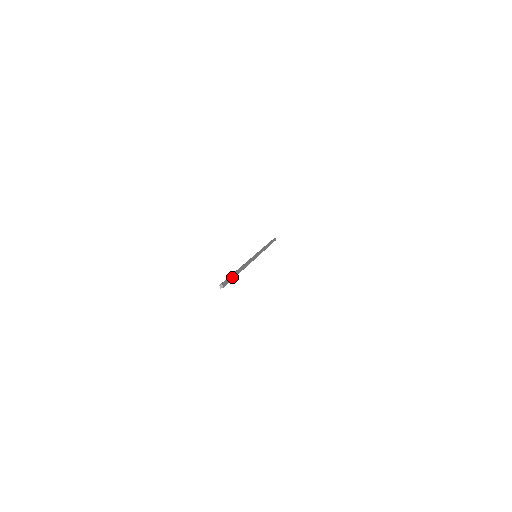
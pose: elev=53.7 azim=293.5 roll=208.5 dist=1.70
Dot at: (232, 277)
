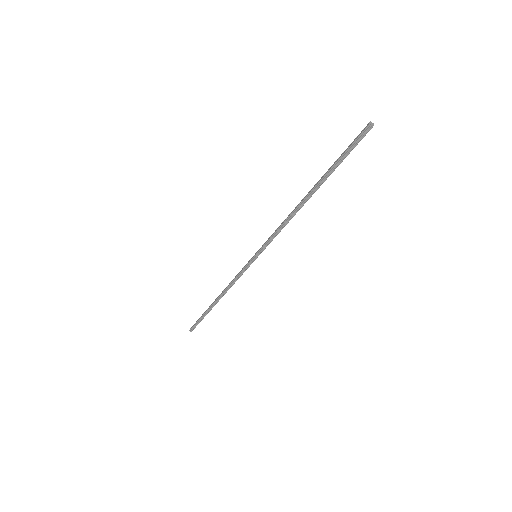
Dot at: (342, 160)
